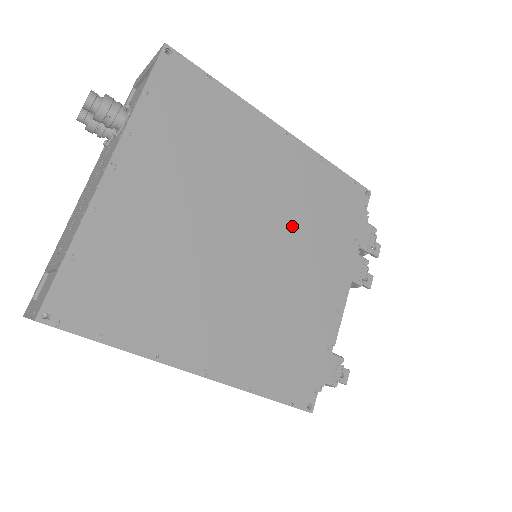
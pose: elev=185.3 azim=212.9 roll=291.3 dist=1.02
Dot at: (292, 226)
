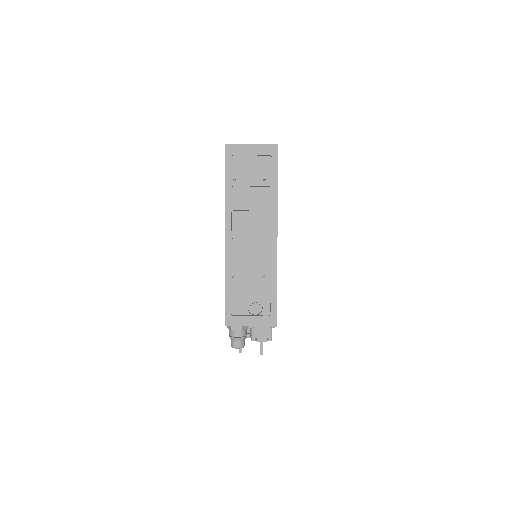
Dot at: occluded
